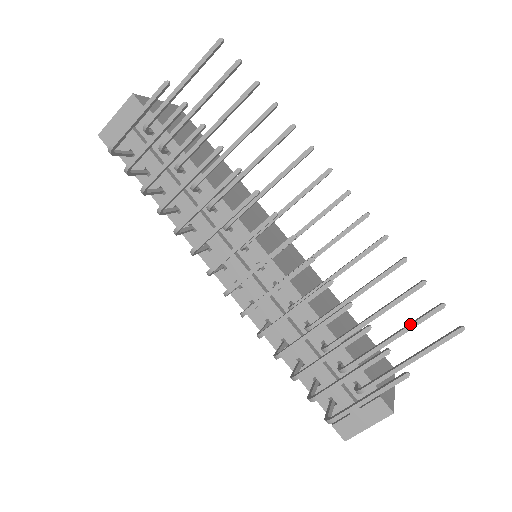
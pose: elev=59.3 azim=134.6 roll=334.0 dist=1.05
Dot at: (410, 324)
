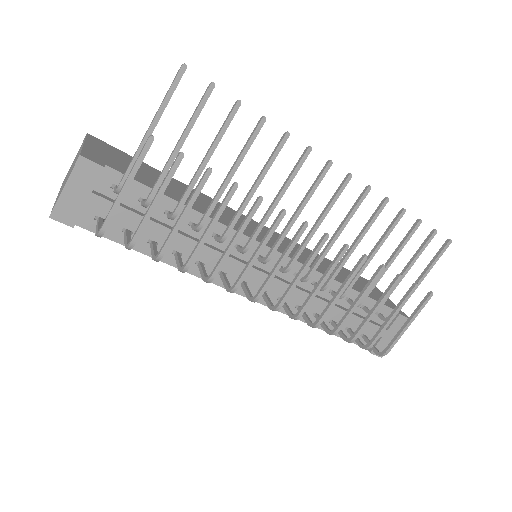
Dot at: (416, 255)
